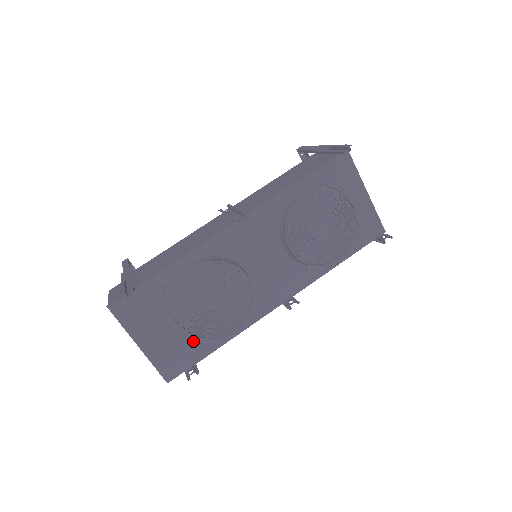
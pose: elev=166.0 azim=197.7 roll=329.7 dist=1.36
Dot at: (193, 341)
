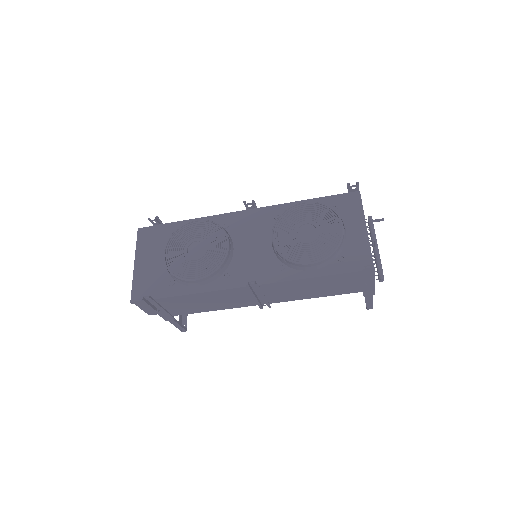
Dot at: (167, 280)
